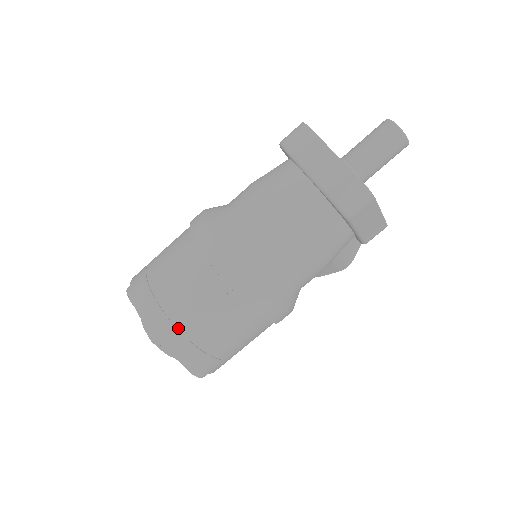
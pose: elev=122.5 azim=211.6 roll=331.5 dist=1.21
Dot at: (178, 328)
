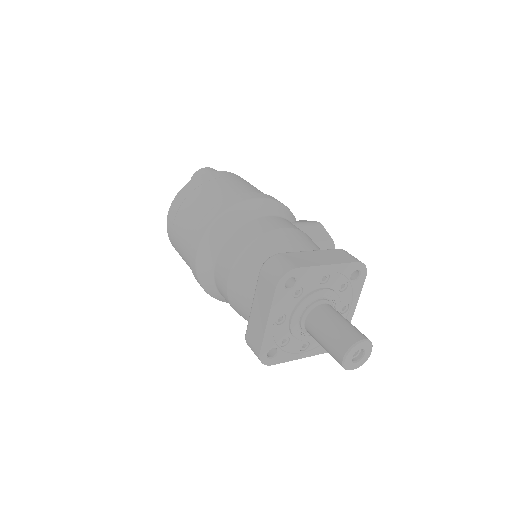
Dot at: (178, 252)
